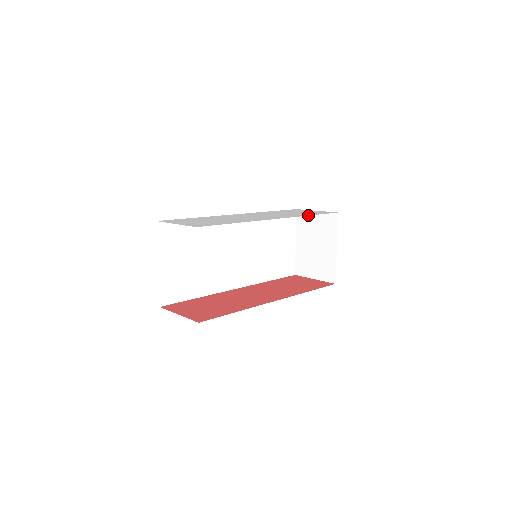
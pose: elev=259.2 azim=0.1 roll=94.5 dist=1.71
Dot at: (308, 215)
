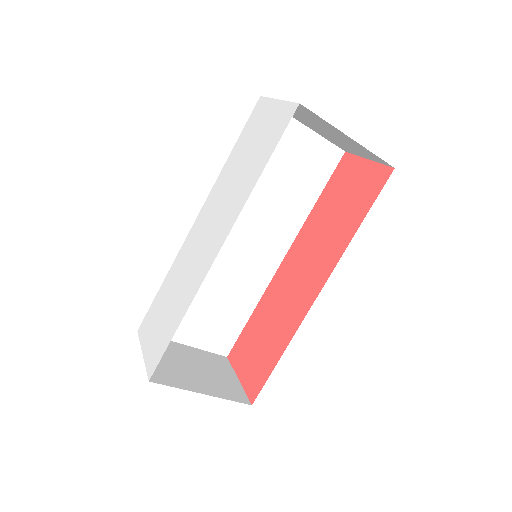
Dot at: (255, 183)
